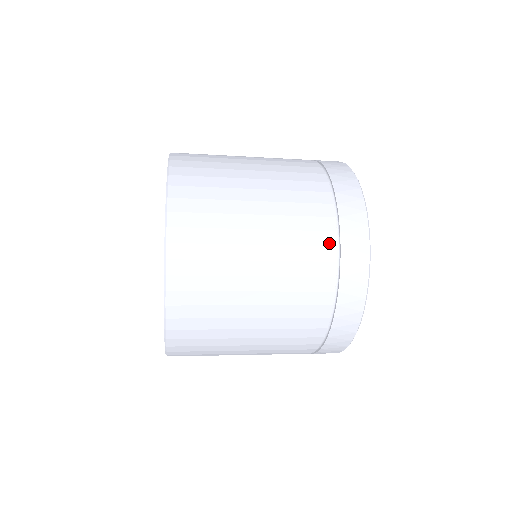
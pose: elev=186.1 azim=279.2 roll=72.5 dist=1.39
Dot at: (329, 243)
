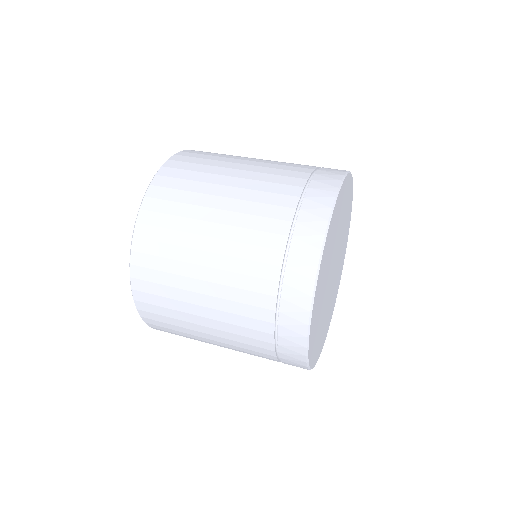
Dot at: (267, 319)
